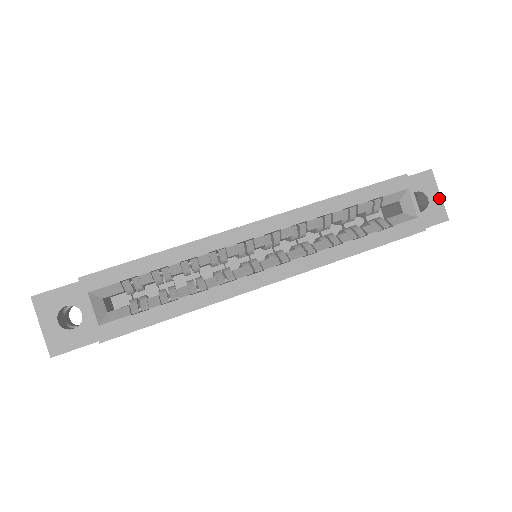
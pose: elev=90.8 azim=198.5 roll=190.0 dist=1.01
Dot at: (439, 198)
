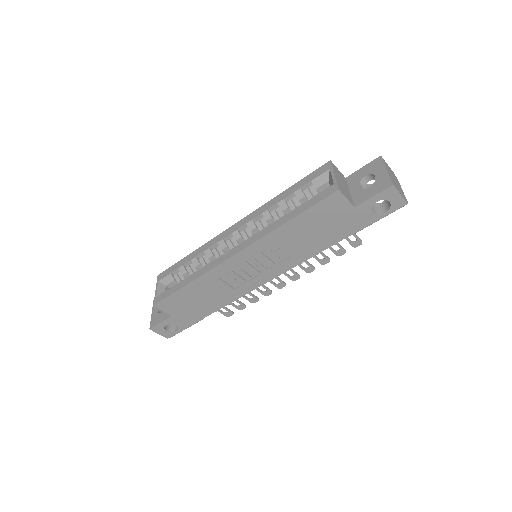
Dot at: (385, 172)
